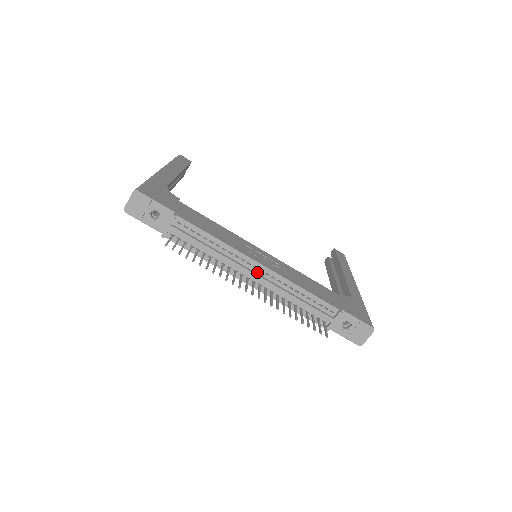
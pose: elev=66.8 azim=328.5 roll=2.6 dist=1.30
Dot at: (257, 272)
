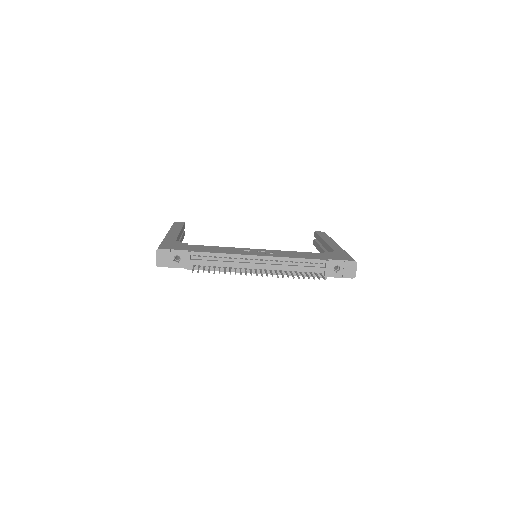
Dot at: (259, 262)
